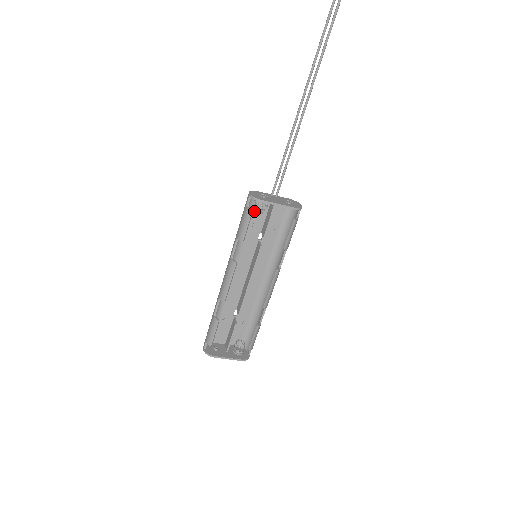
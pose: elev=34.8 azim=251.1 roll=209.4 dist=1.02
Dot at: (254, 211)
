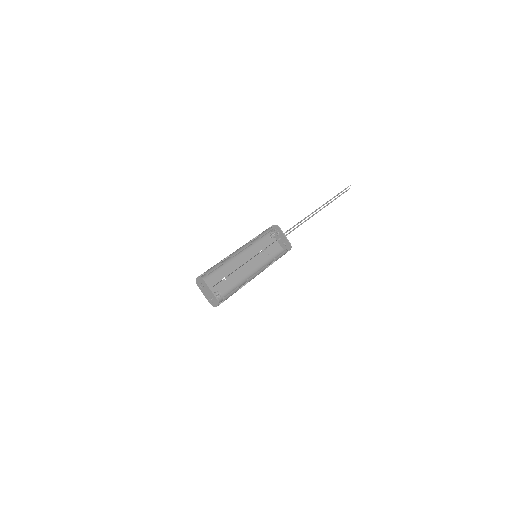
Dot at: (266, 238)
